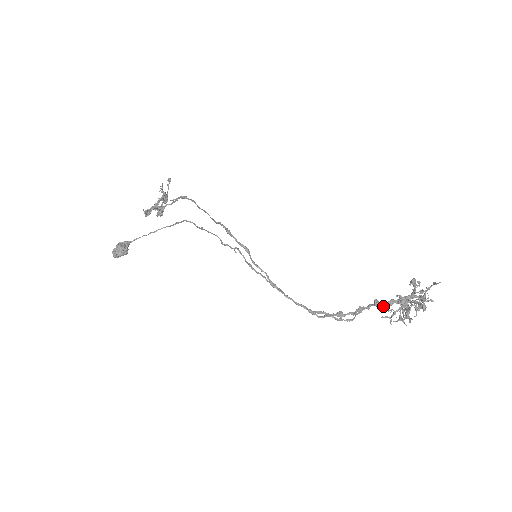
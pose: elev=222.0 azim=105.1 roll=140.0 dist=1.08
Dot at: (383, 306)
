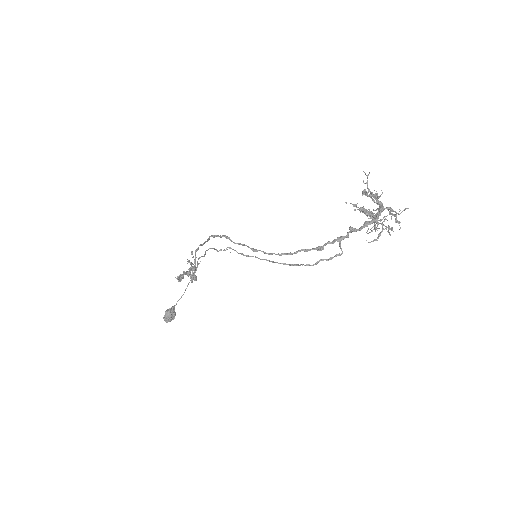
Dot at: (358, 229)
